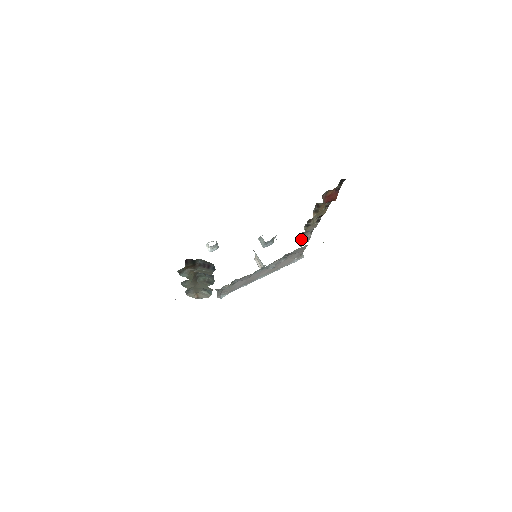
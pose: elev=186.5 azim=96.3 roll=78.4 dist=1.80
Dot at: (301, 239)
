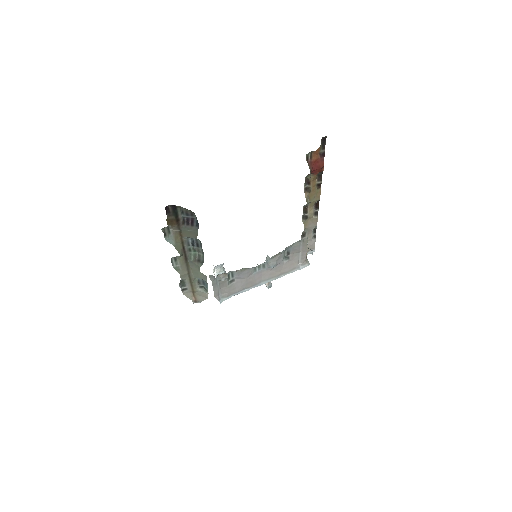
Dot at: occluded
